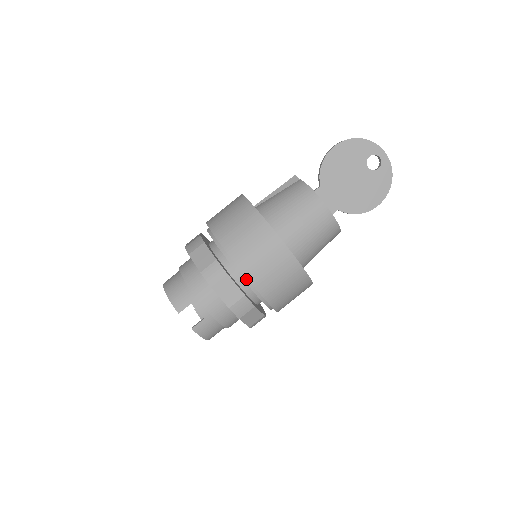
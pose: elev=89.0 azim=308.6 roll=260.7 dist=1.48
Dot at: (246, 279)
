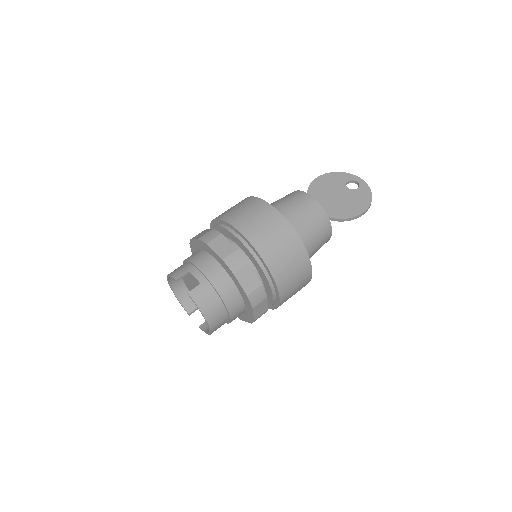
Dot at: (239, 237)
